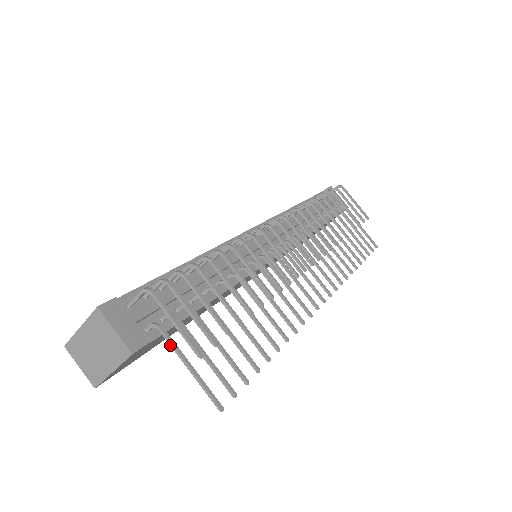
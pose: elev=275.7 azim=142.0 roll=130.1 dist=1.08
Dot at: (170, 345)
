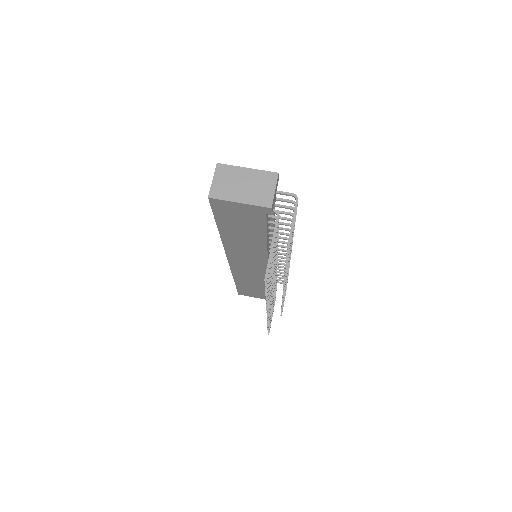
Dot at: (275, 228)
